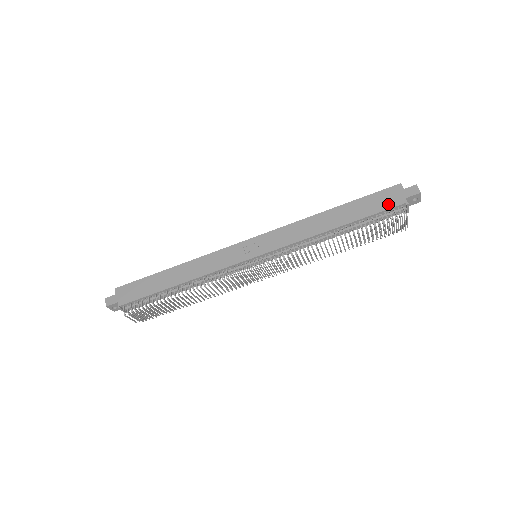
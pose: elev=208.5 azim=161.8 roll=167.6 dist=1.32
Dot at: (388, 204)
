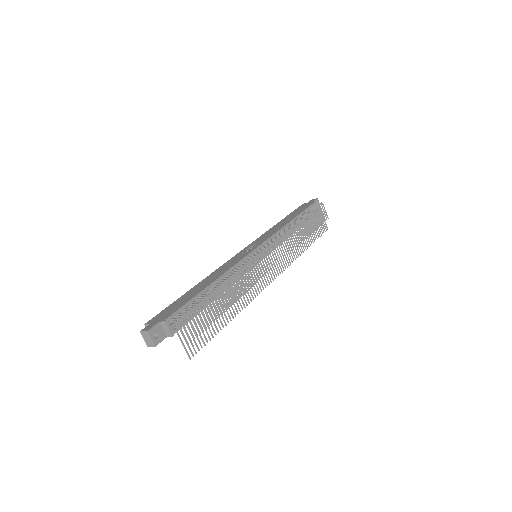
Dot at: (308, 205)
